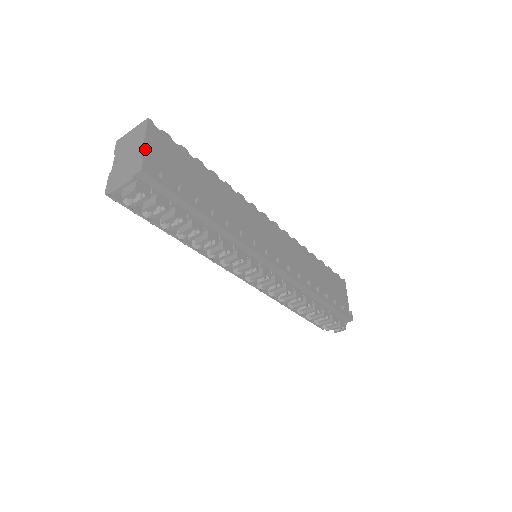
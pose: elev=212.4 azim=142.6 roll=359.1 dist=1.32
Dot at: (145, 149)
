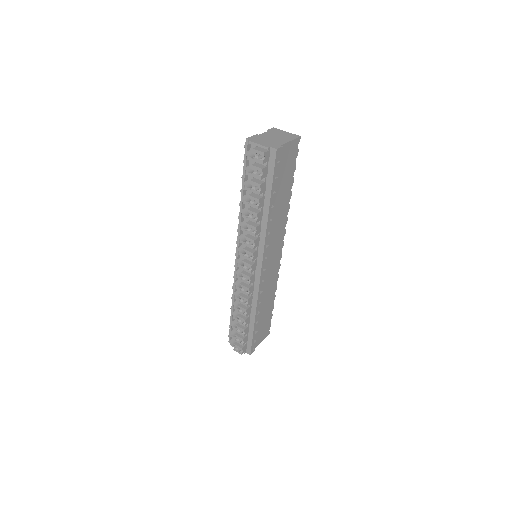
Dot at: (286, 145)
